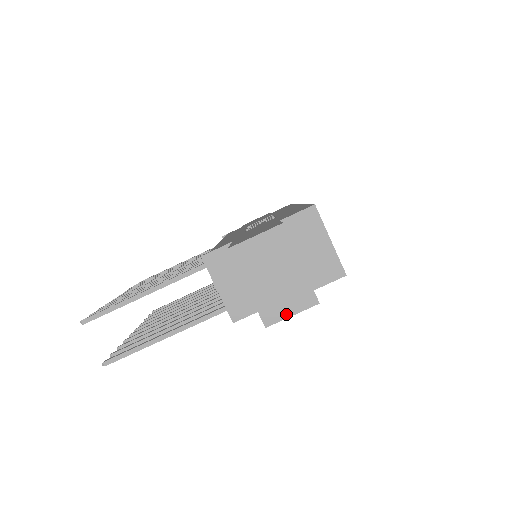
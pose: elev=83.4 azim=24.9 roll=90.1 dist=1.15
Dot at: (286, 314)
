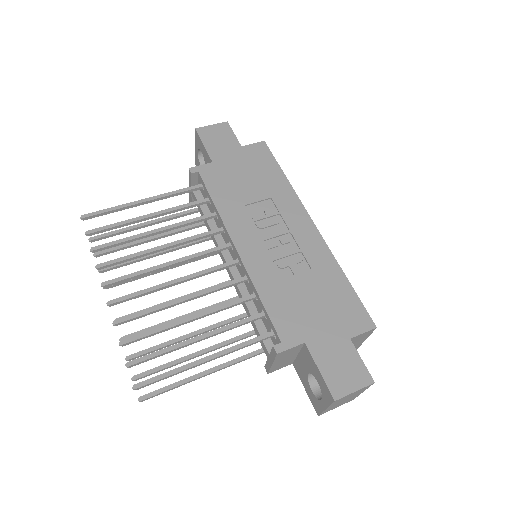
Dot at: (334, 408)
